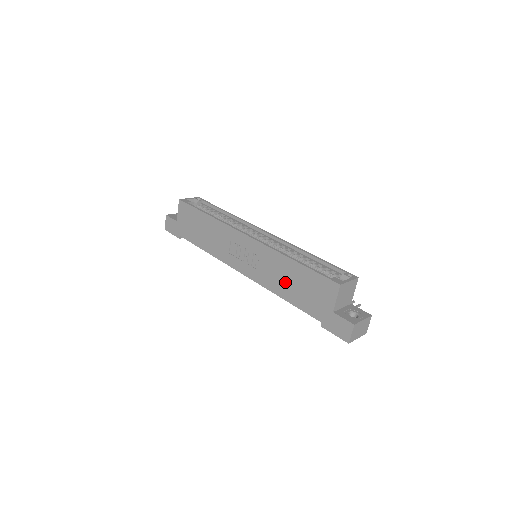
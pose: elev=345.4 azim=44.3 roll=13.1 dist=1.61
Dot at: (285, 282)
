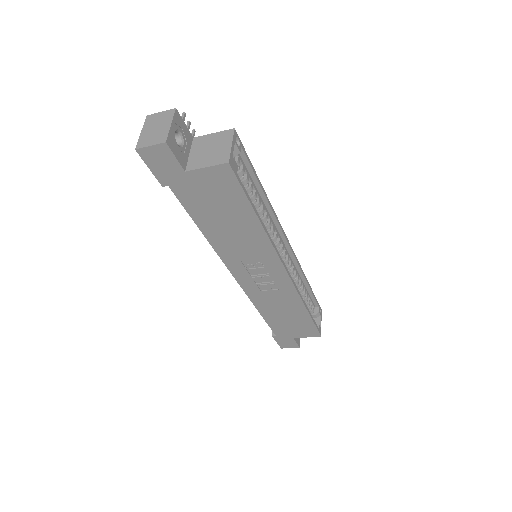
Dot at: (278, 311)
